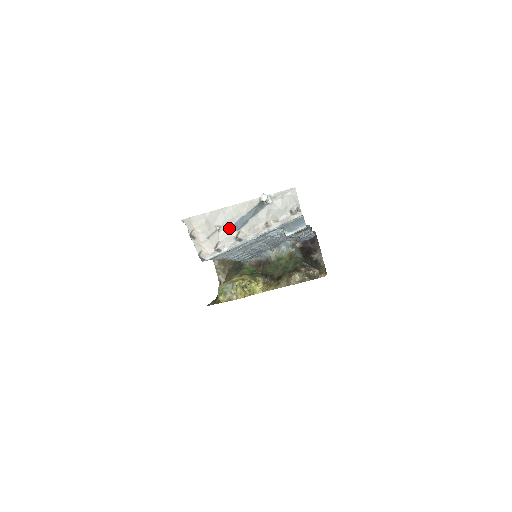
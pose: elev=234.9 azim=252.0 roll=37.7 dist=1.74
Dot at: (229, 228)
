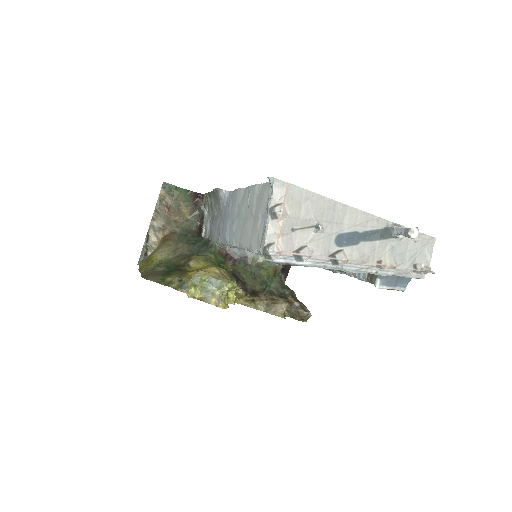
Dot at: (330, 236)
